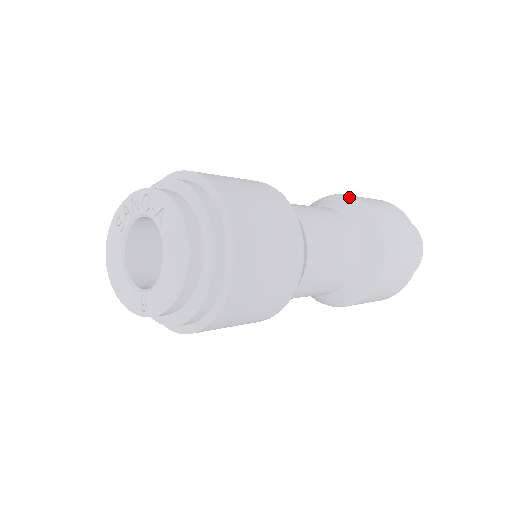
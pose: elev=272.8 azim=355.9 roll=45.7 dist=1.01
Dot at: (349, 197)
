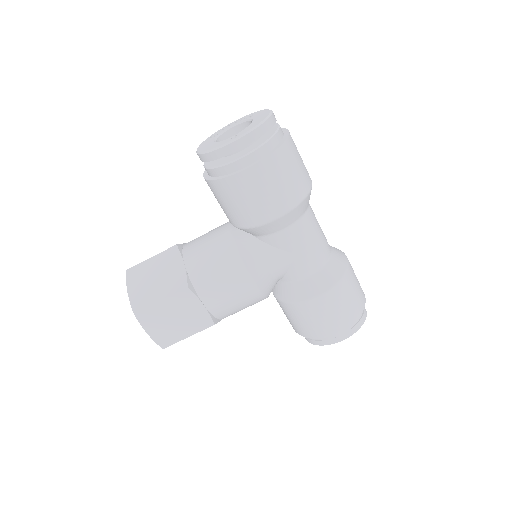
Dot at: occluded
